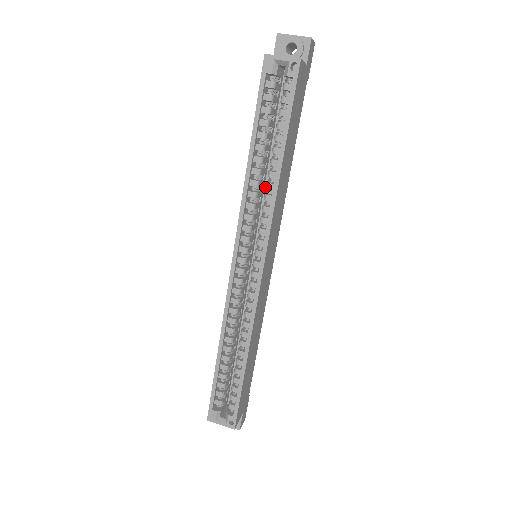
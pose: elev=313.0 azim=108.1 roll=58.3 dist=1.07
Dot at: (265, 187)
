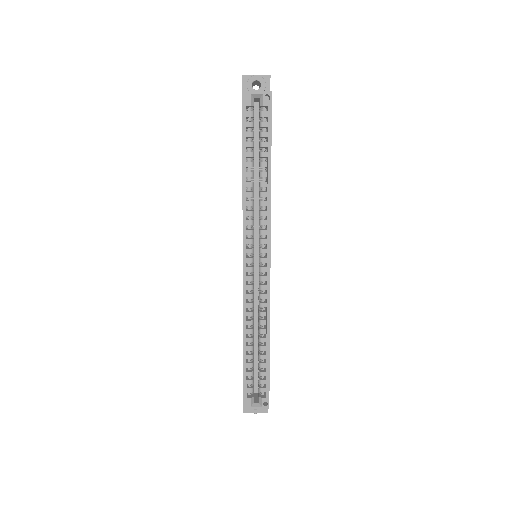
Dot at: (254, 197)
